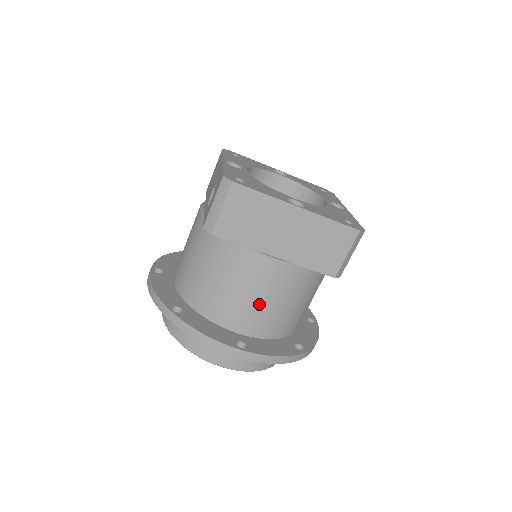
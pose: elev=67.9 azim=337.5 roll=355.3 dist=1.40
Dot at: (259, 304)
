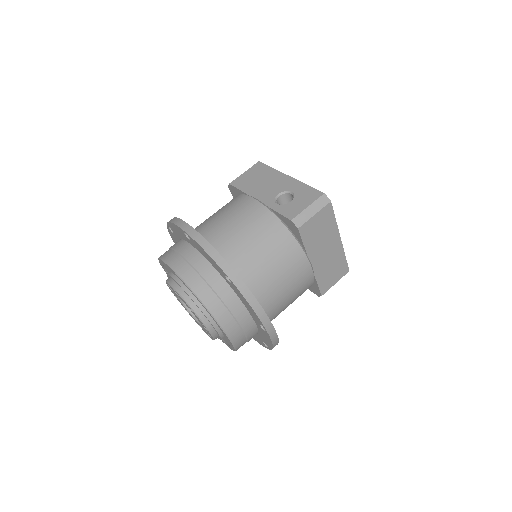
Dot at: (284, 295)
